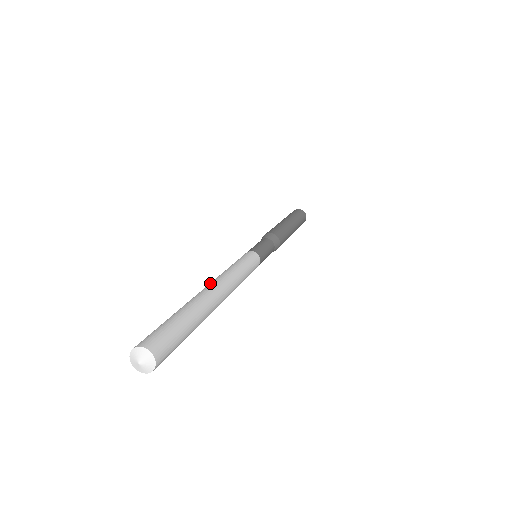
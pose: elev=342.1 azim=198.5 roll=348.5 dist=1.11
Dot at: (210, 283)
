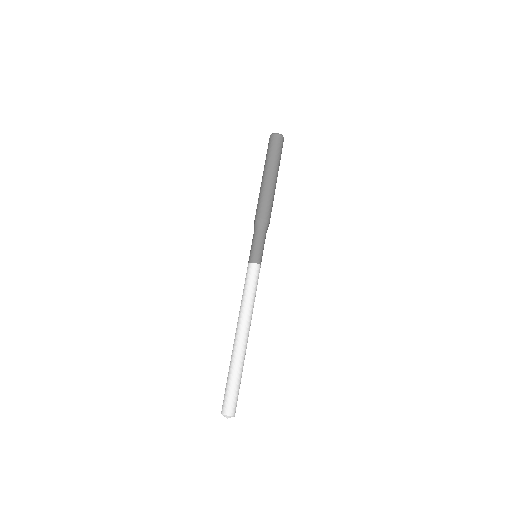
Dot at: (236, 328)
